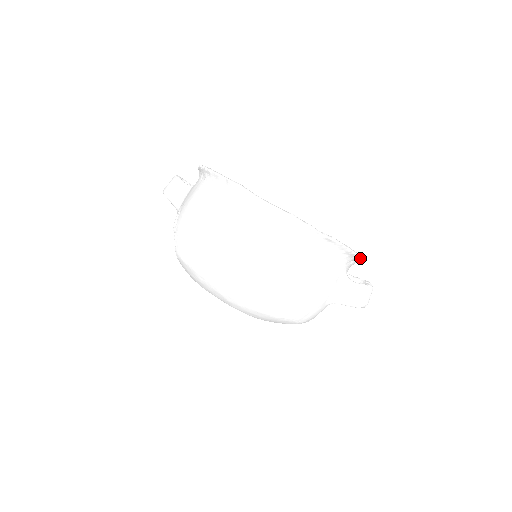
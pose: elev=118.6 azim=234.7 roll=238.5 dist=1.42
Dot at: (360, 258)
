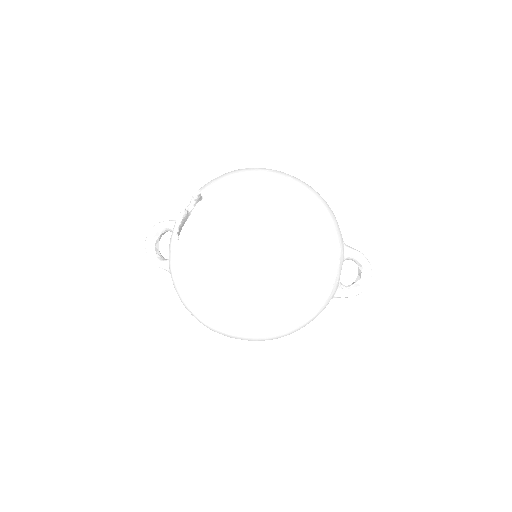
Dot at: occluded
